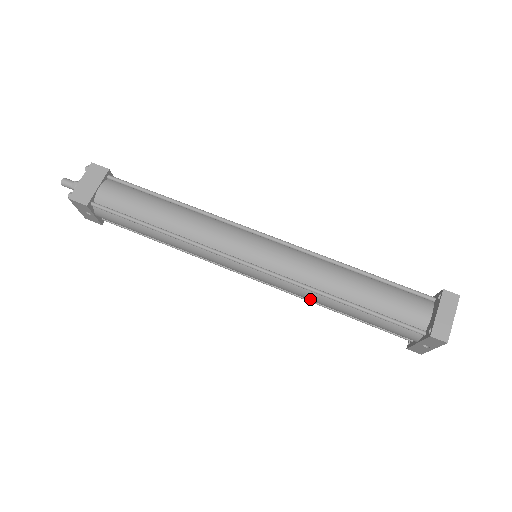
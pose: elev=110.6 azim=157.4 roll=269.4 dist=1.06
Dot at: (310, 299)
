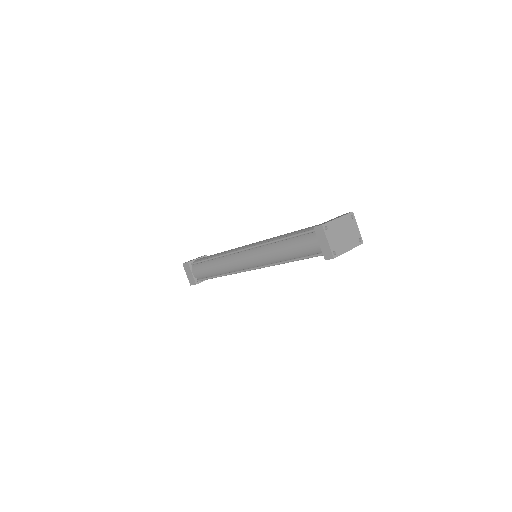
Dot at: occluded
